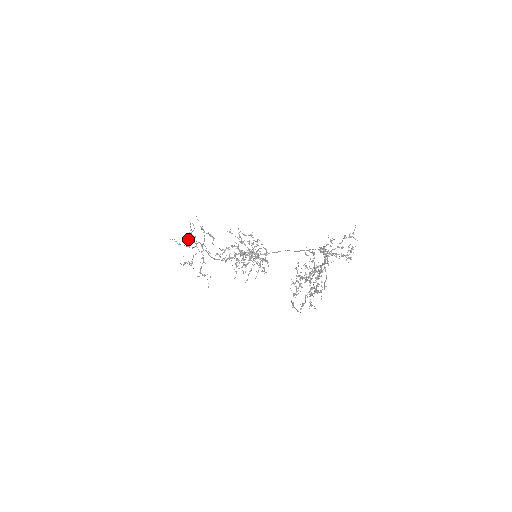
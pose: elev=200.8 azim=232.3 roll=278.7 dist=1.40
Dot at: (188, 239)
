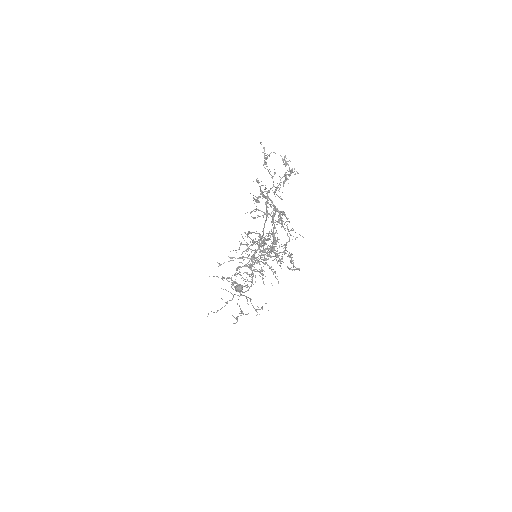
Dot at: occluded
